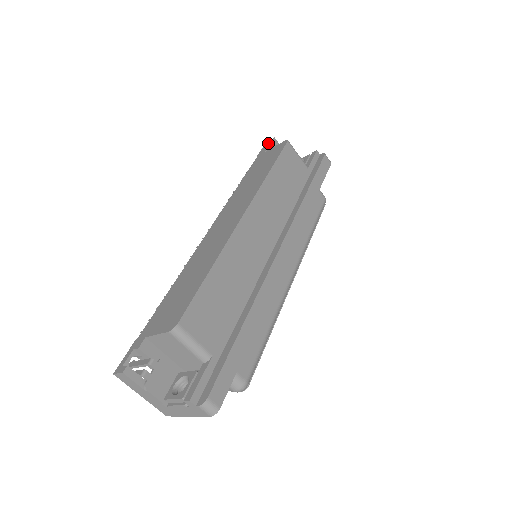
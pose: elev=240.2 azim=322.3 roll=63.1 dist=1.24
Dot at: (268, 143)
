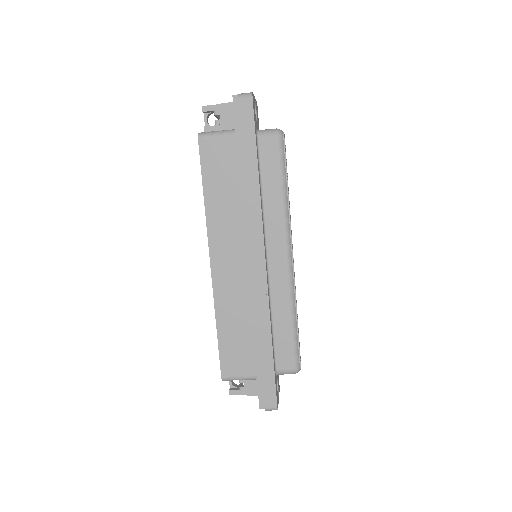
Dot at: (204, 114)
